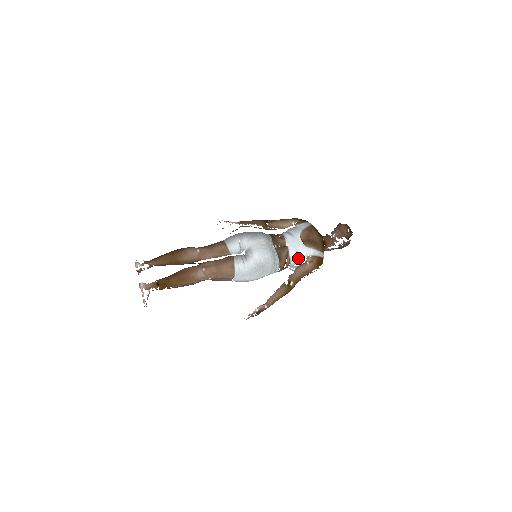
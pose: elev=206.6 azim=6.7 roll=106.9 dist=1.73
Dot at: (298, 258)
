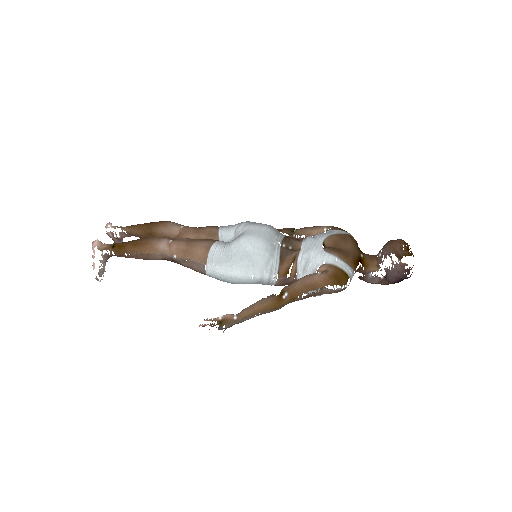
Dot at: (309, 265)
